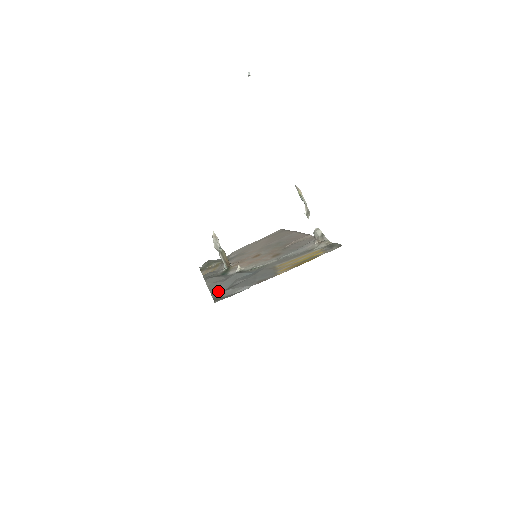
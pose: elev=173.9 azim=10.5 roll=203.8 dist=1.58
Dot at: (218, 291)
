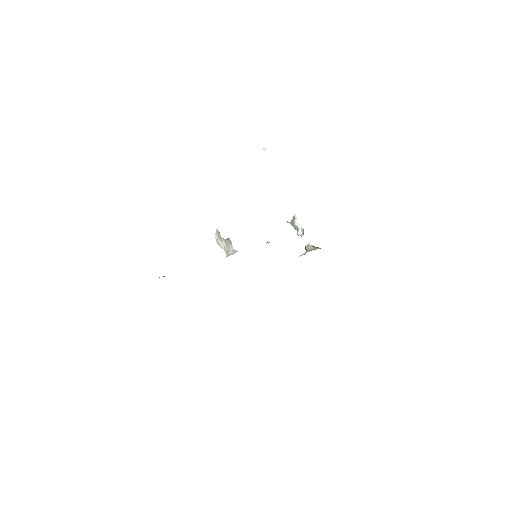
Dot at: occluded
